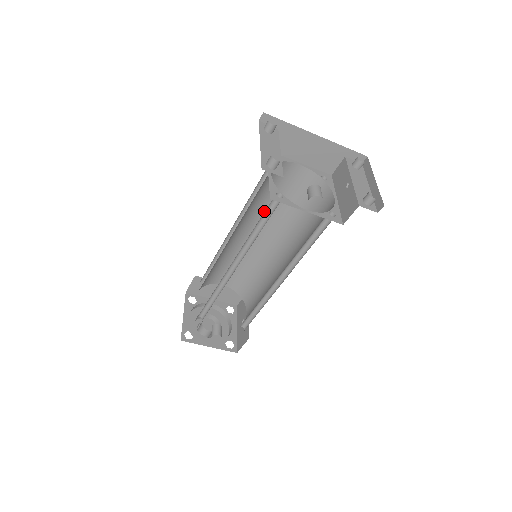
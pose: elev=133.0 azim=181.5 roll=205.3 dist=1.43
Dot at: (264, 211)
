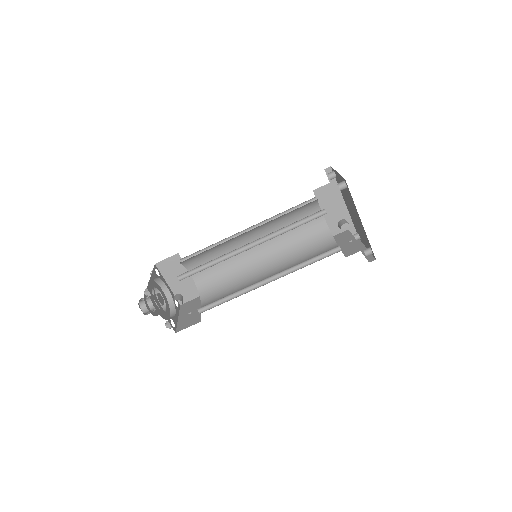
Dot at: occluded
